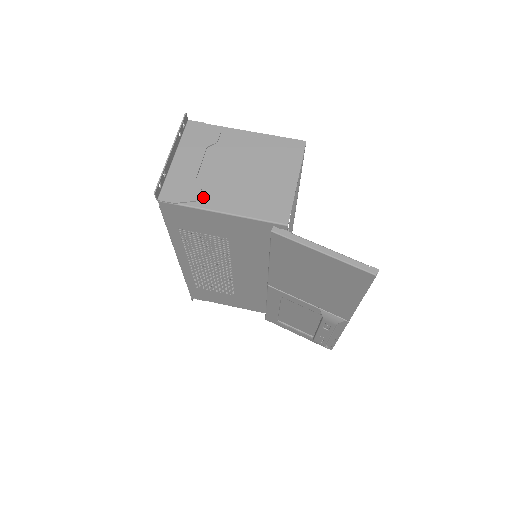
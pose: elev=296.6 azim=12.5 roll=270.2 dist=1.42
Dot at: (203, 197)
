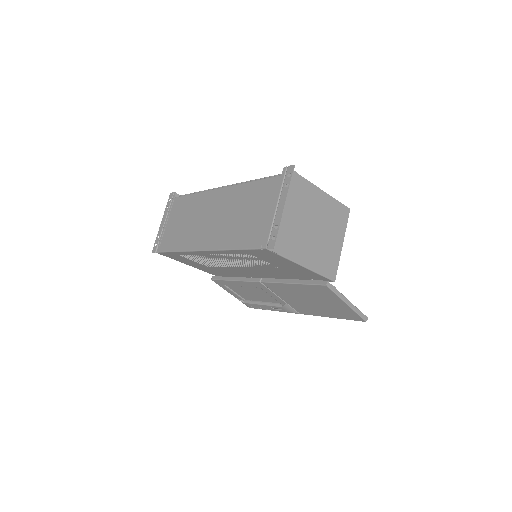
Dot at: (294, 250)
